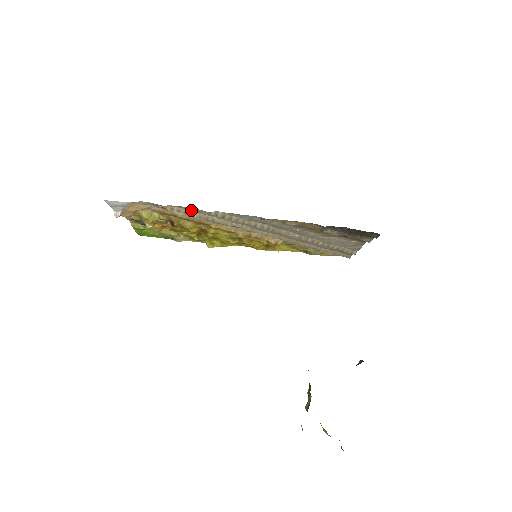
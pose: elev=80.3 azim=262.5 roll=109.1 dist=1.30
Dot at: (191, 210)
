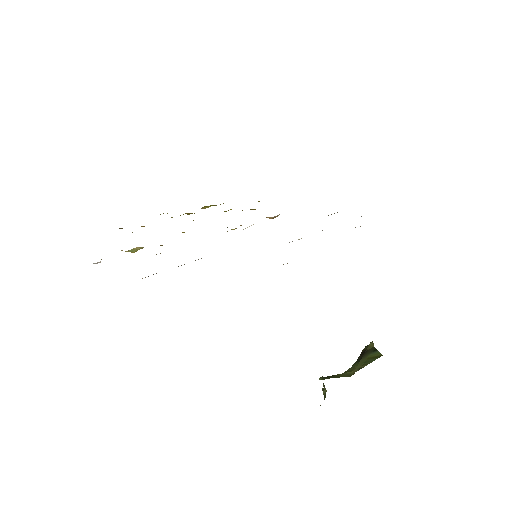
Dot at: occluded
